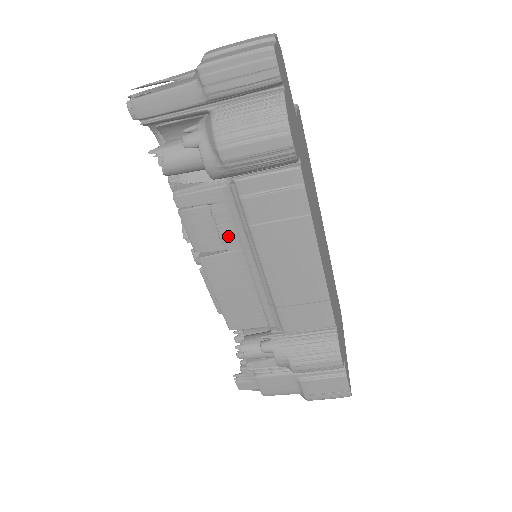
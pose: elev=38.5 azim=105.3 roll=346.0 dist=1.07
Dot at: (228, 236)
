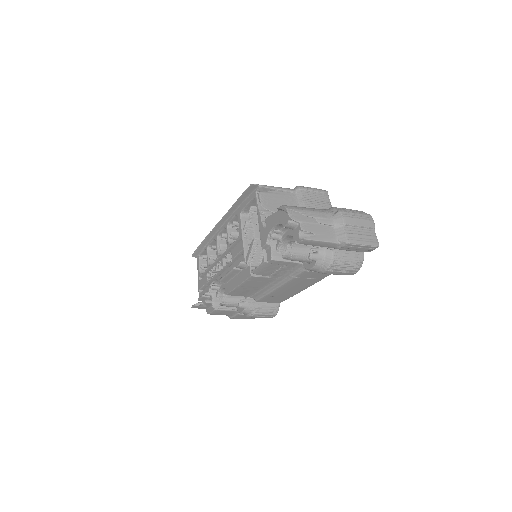
Dot at: (278, 274)
